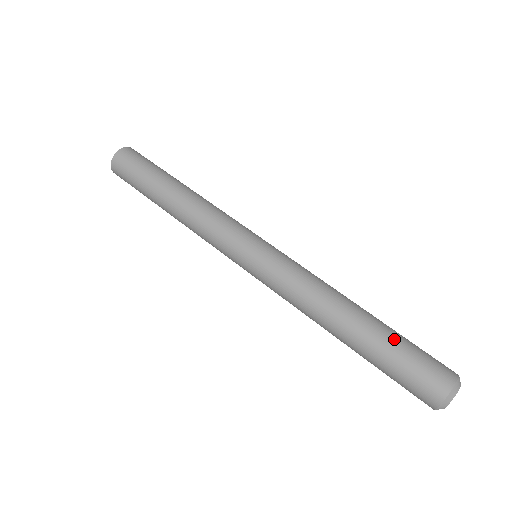
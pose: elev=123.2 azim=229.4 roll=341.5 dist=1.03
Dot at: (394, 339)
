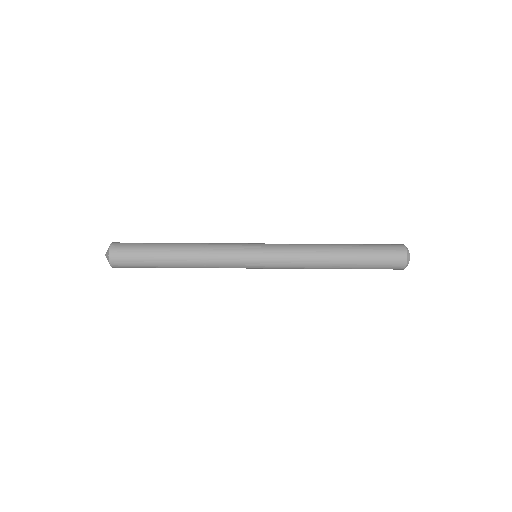
Dot at: (366, 252)
